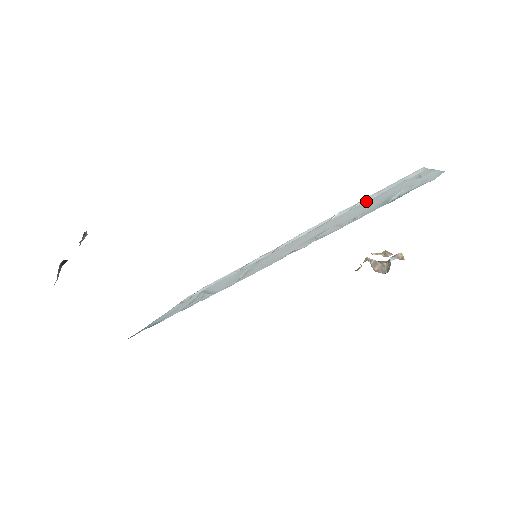
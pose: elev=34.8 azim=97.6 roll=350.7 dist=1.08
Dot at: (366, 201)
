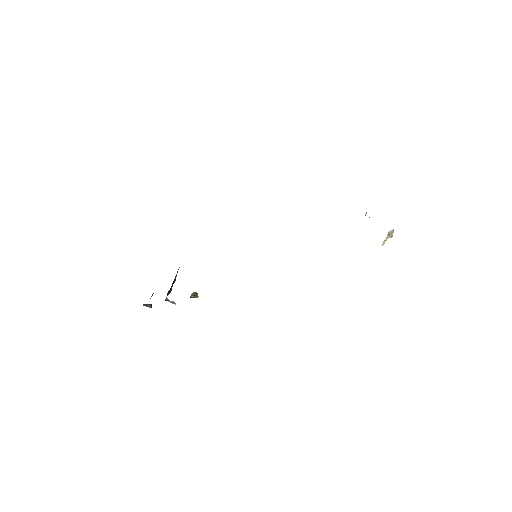
Dot at: occluded
